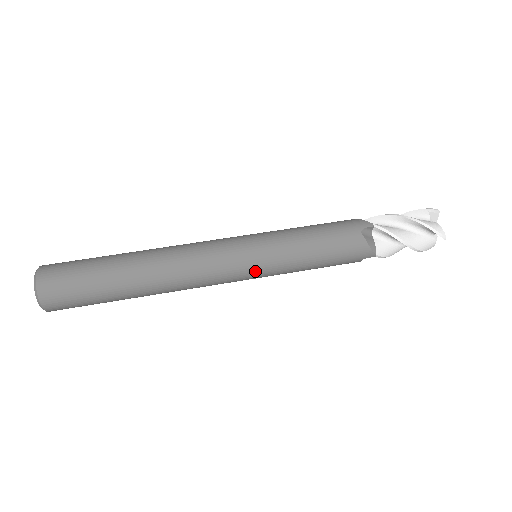
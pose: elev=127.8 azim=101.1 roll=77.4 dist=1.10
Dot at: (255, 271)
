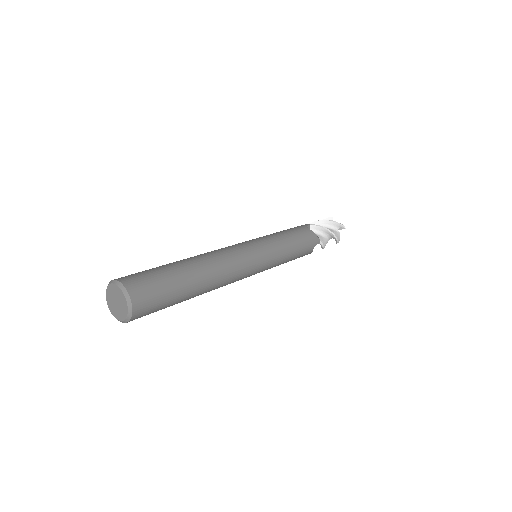
Dot at: (266, 257)
